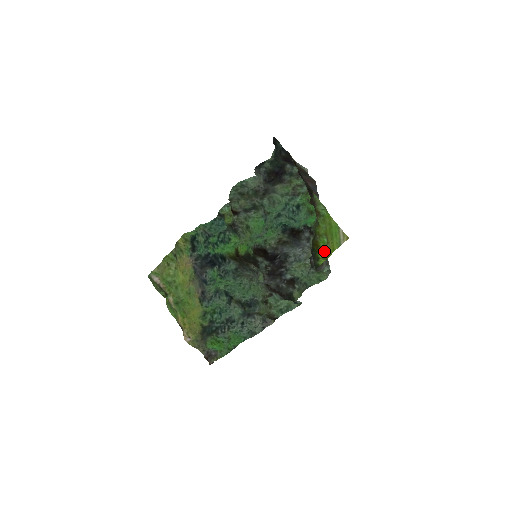
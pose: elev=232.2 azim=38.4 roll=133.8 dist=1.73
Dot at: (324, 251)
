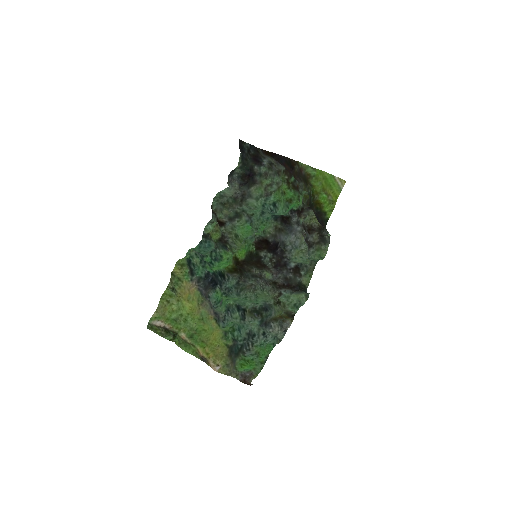
Dot at: (327, 205)
